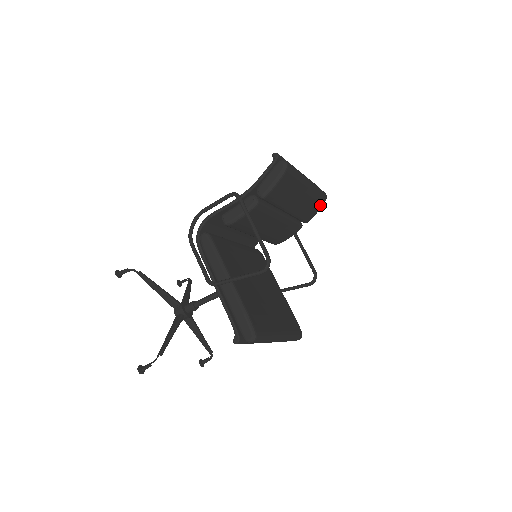
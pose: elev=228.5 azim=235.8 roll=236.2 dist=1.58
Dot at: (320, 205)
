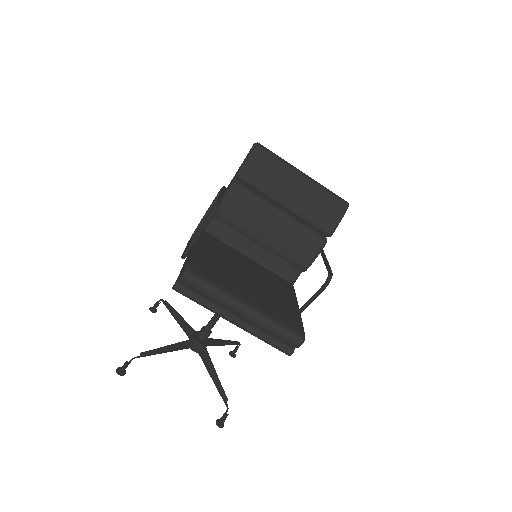
Dot at: (339, 211)
